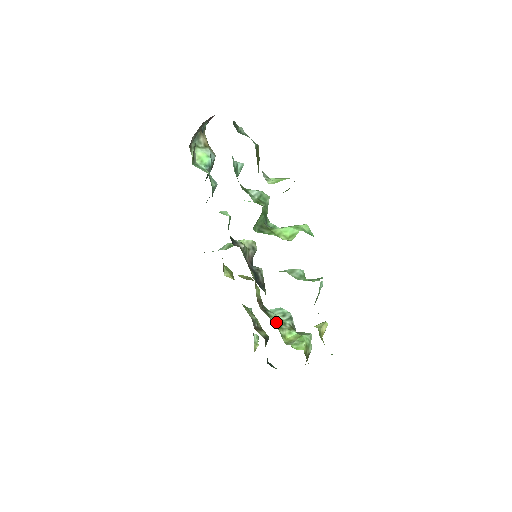
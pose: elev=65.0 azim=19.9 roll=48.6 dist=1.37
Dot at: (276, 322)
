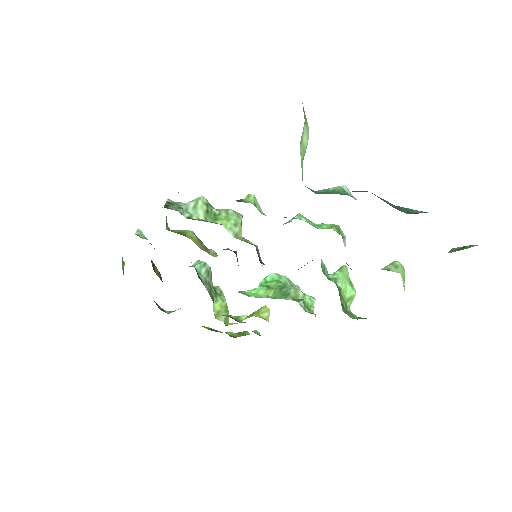
Dot at: (209, 291)
